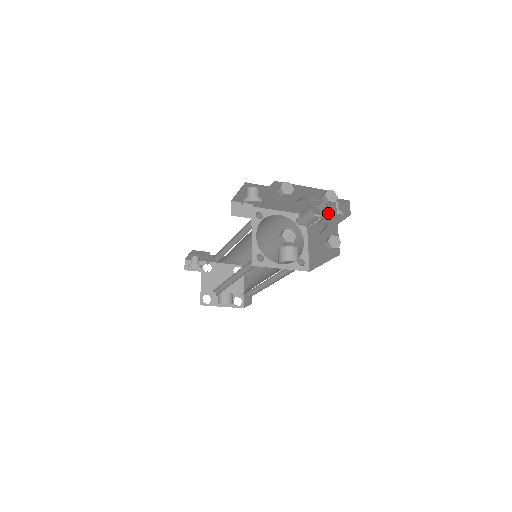
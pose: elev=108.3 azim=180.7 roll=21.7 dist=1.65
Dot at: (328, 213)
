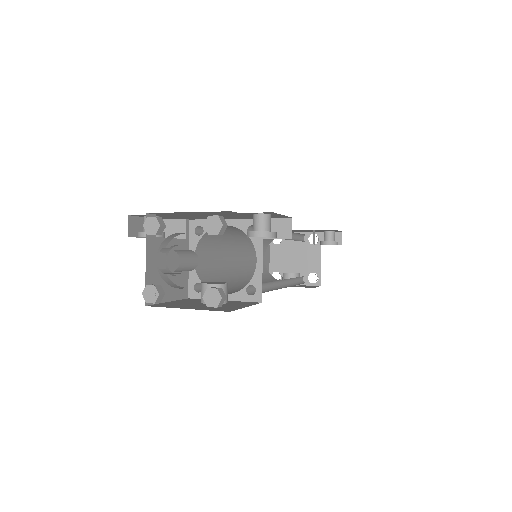
Dot at: occluded
